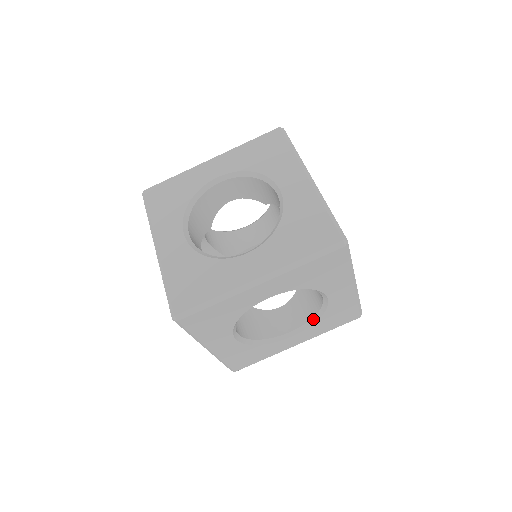
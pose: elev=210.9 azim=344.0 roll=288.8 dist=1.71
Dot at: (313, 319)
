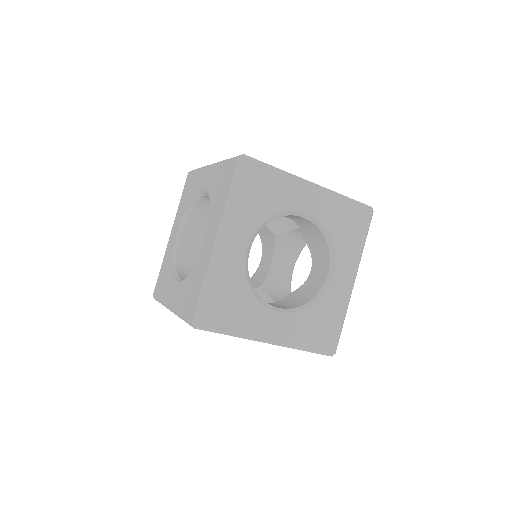
Dot at: occluded
